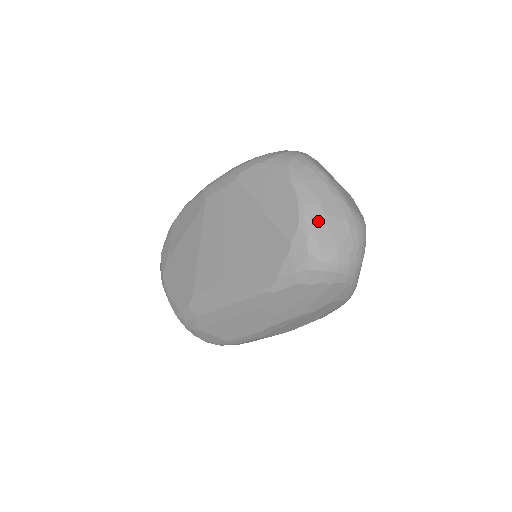
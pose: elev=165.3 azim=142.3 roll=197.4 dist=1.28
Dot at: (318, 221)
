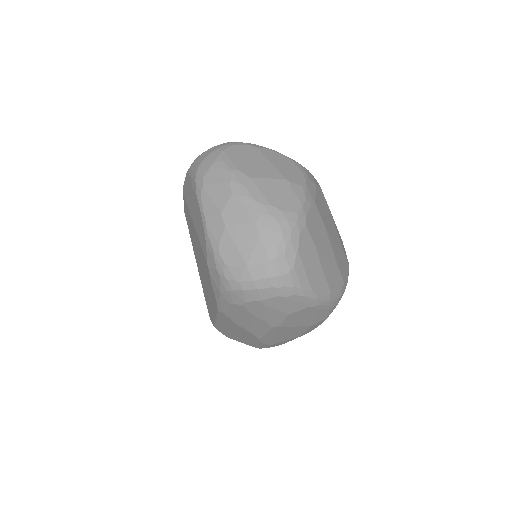
Dot at: (220, 235)
